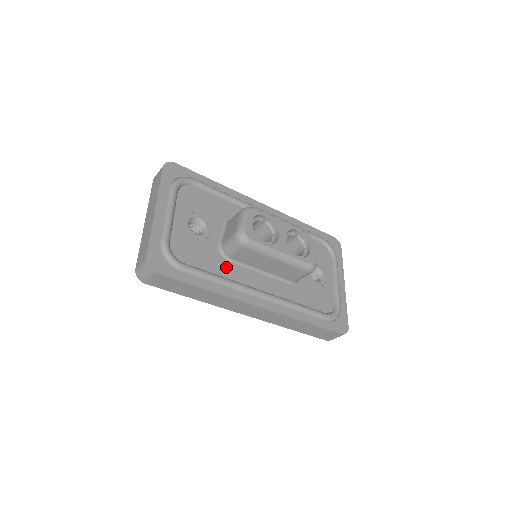
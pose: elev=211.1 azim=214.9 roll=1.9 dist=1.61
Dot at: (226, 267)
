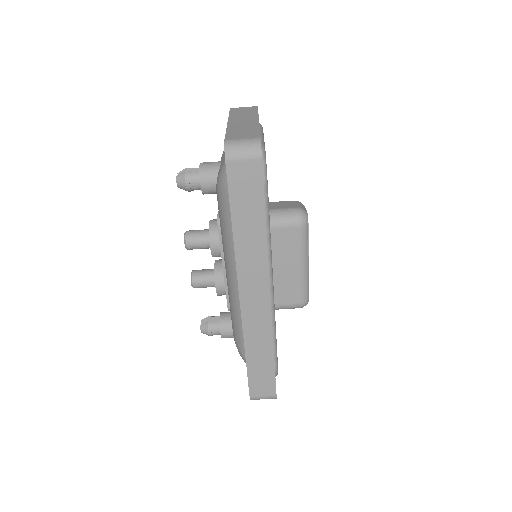
Dot at: occluded
